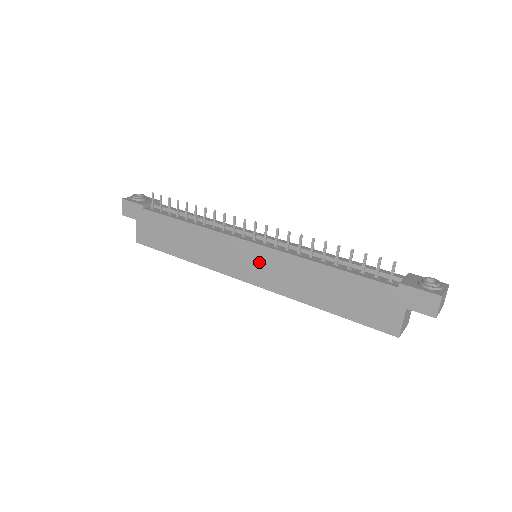
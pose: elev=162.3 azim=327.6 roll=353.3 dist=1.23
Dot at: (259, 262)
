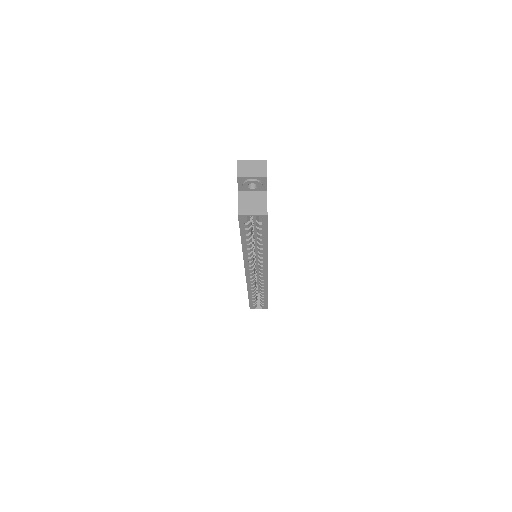
Dot at: occluded
